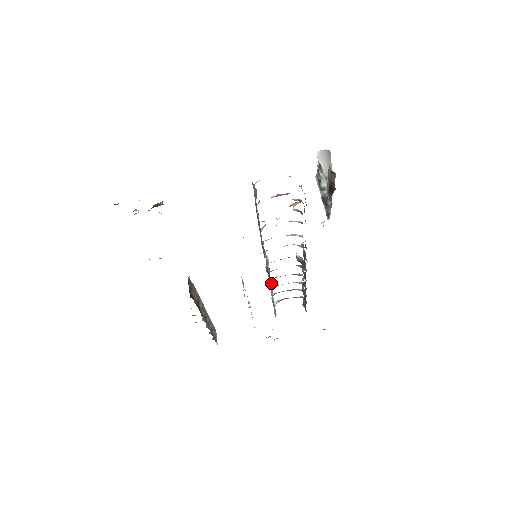
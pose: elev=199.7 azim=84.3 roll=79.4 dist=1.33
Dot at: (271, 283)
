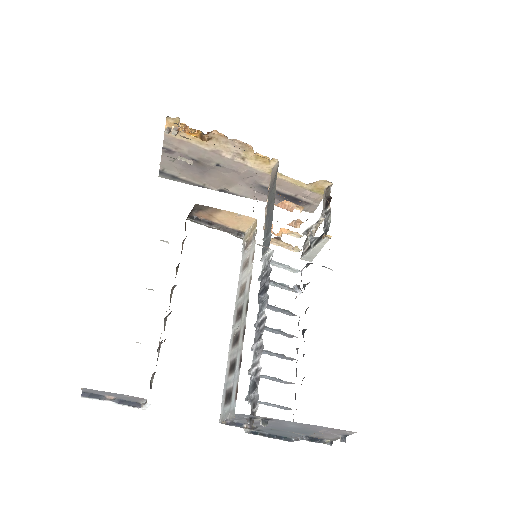
Dot at: (267, 302)
